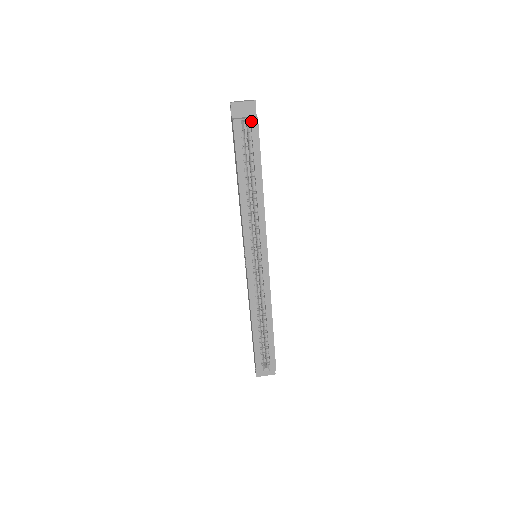
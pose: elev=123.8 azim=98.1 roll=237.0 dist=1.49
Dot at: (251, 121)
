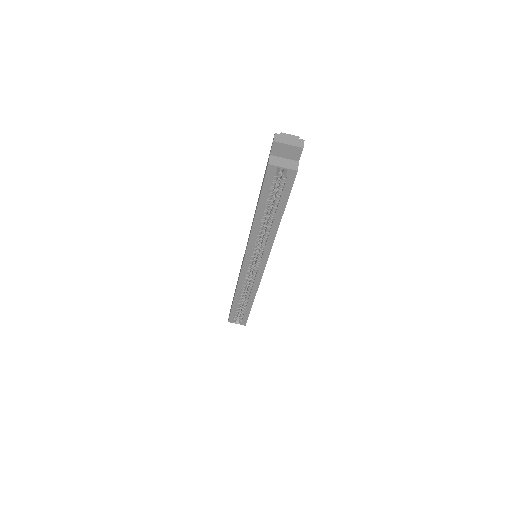
Dot at: (289, 171)
